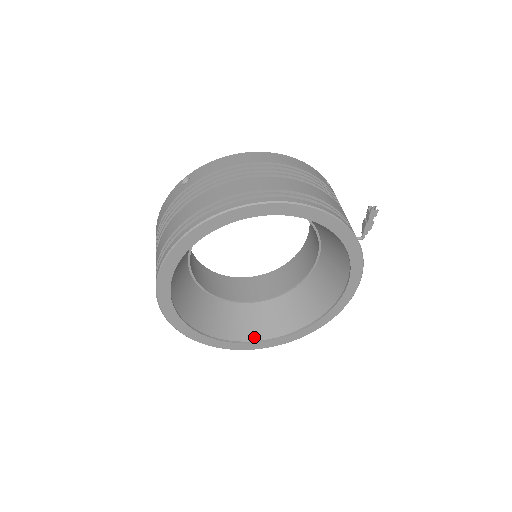
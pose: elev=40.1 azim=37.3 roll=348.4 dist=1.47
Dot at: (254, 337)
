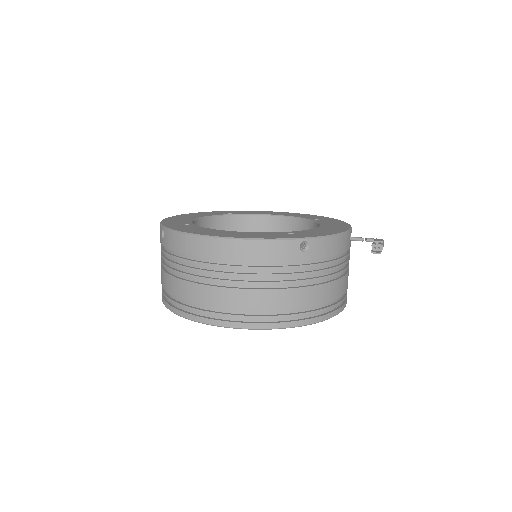
Dot at: occluded
